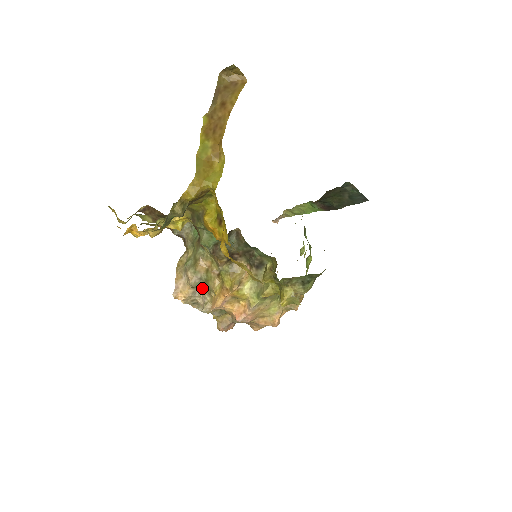
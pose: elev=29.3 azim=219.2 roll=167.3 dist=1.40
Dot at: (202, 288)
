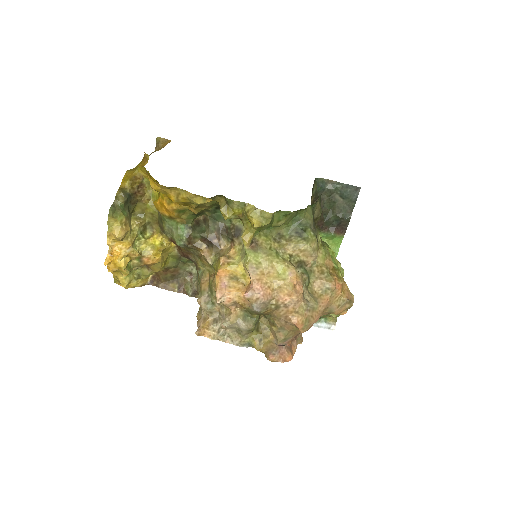
Dot at: (217, 307)
